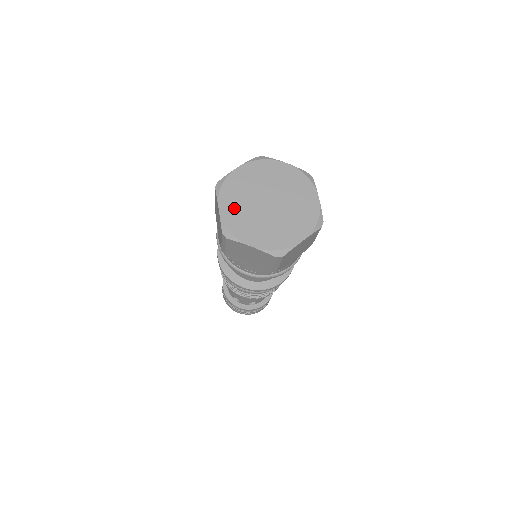
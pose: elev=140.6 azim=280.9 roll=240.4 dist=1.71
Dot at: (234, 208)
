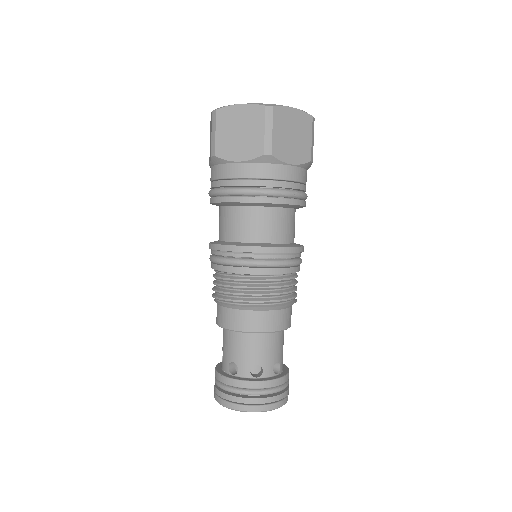
Dot at: occluded
